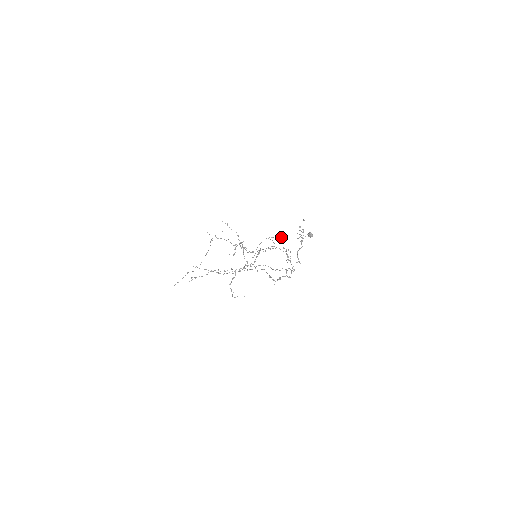
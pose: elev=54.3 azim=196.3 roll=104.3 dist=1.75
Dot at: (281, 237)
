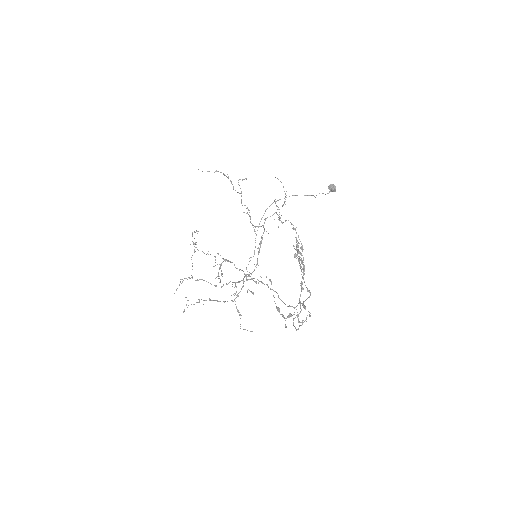
Dot at: (289, 196)
